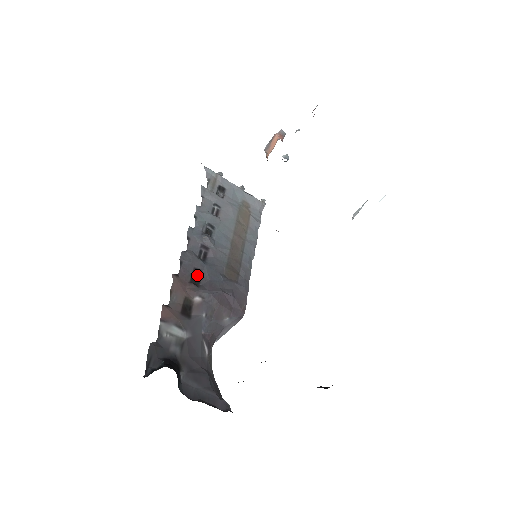
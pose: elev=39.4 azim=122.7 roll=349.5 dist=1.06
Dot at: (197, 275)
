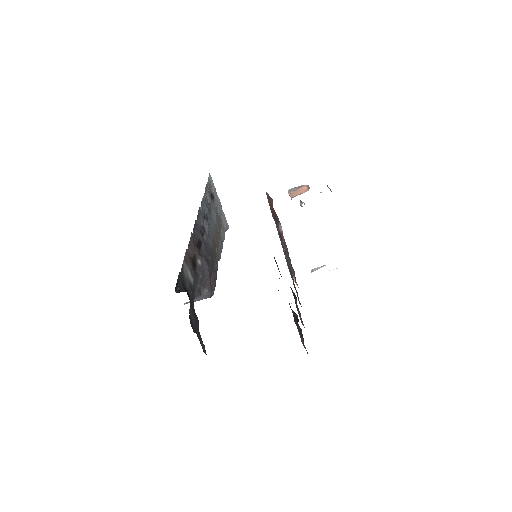
Dot at: (199, 245)
